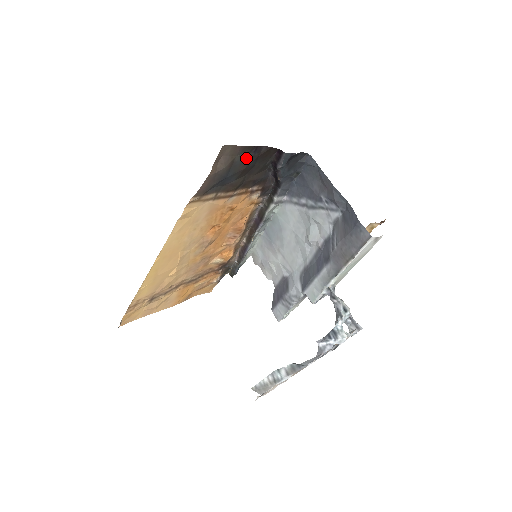
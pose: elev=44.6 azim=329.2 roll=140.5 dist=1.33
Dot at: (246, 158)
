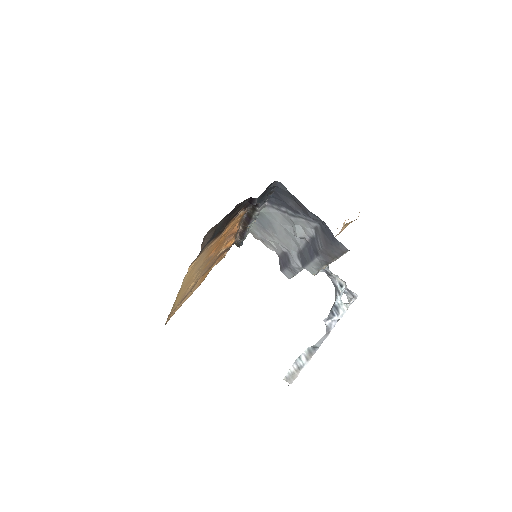
Dot at: (225, 220)
